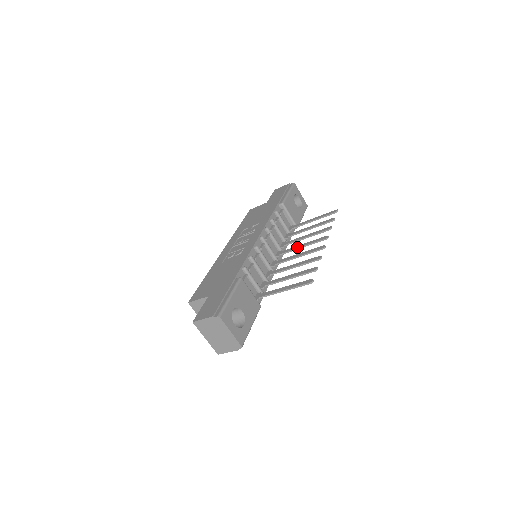
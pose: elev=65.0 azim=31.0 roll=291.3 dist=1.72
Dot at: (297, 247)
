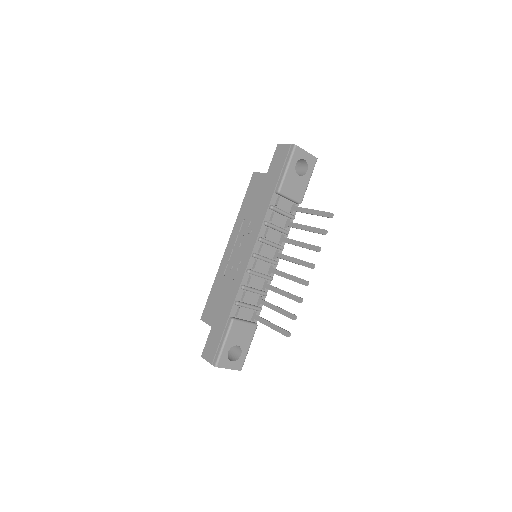
Dot at: (290, 260)
